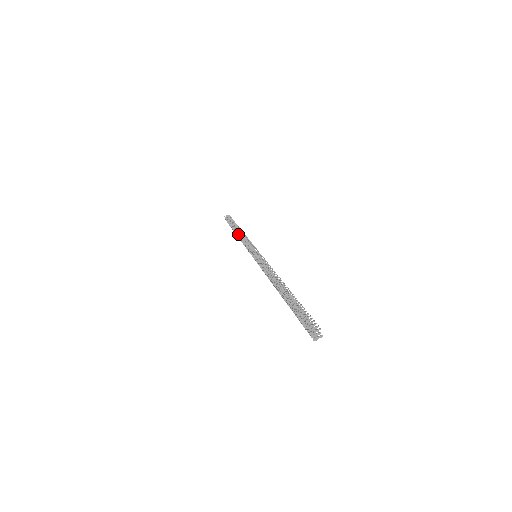
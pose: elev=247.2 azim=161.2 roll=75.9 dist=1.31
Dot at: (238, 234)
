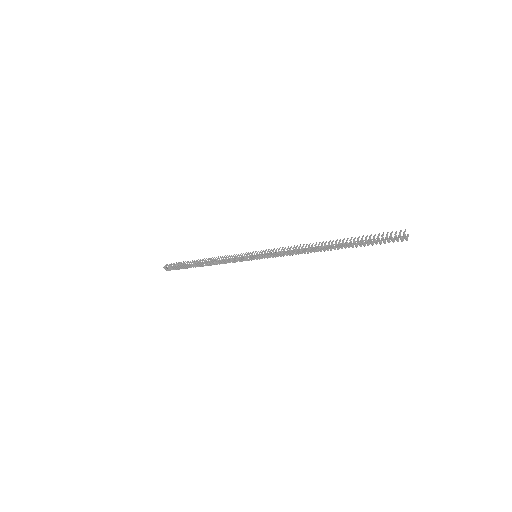
Dot at: (209, 261)
